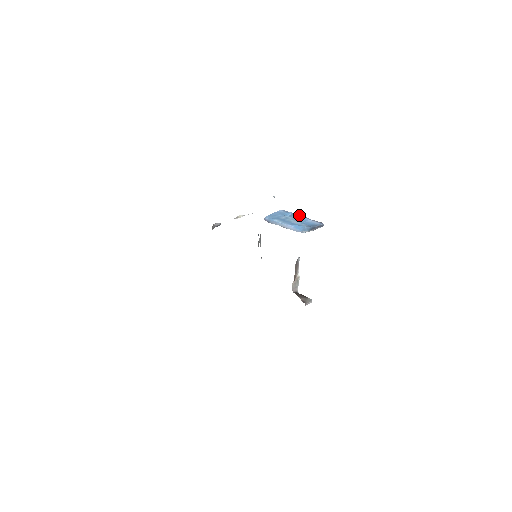
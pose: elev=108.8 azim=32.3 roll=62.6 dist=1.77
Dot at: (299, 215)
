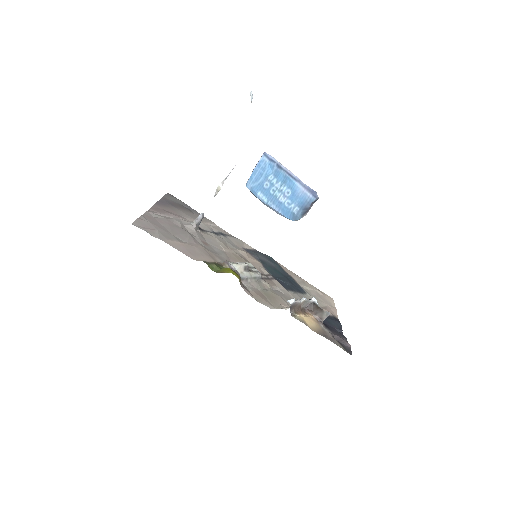
Dot at: (285, 173)
